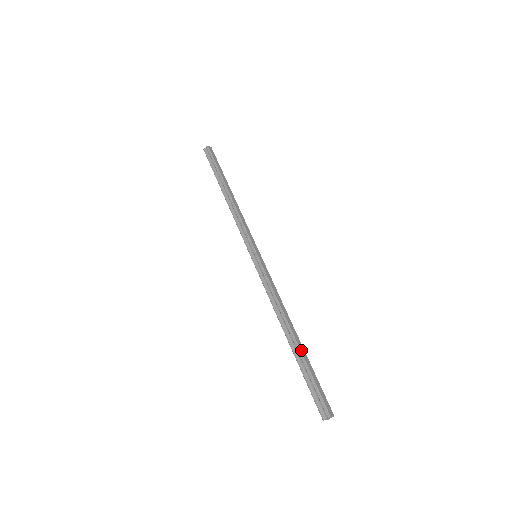
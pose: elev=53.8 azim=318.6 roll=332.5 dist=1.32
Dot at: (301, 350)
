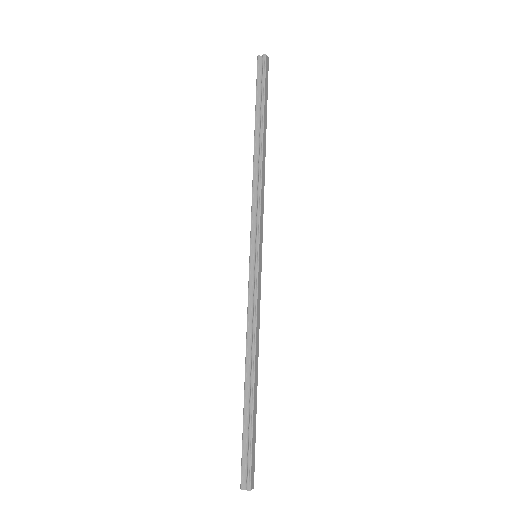
Dot at: (254, 403)
